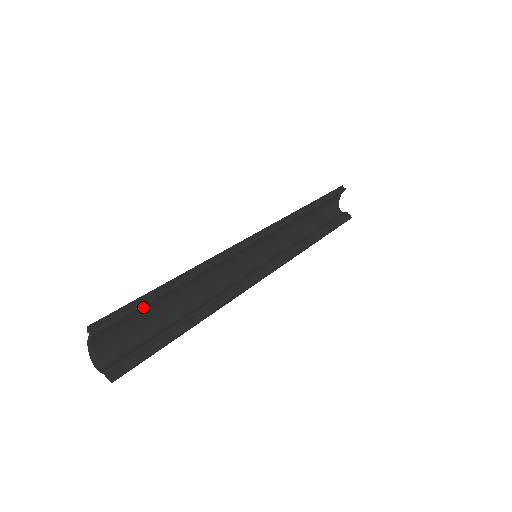
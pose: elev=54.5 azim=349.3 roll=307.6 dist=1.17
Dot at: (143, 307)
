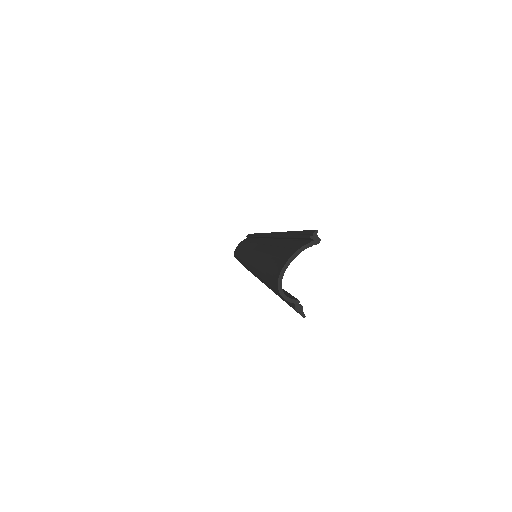
Dot at: occluded
